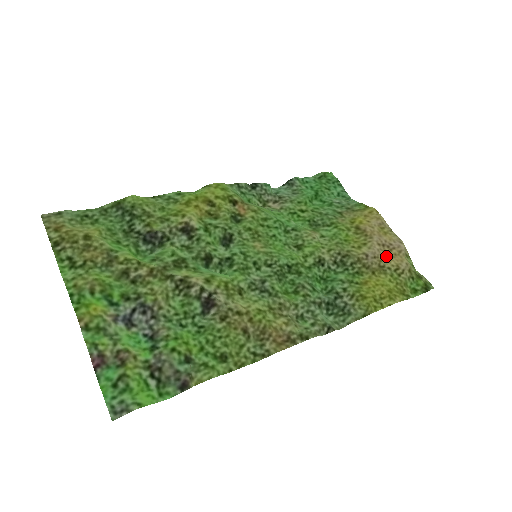
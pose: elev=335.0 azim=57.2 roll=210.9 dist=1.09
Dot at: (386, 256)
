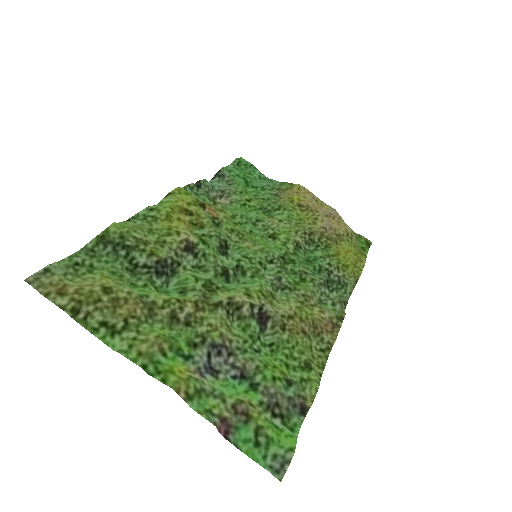
Dot at: (335, 225)
